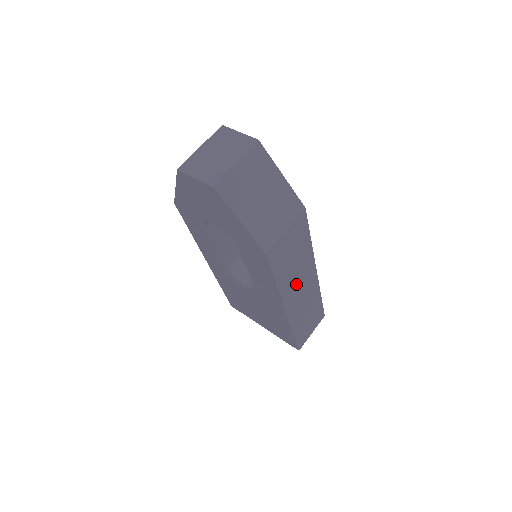
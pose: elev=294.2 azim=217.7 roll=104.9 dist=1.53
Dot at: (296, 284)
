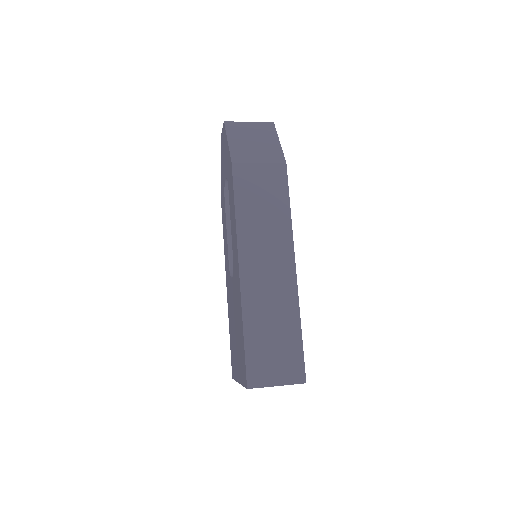
Dot at: (261, 247)
